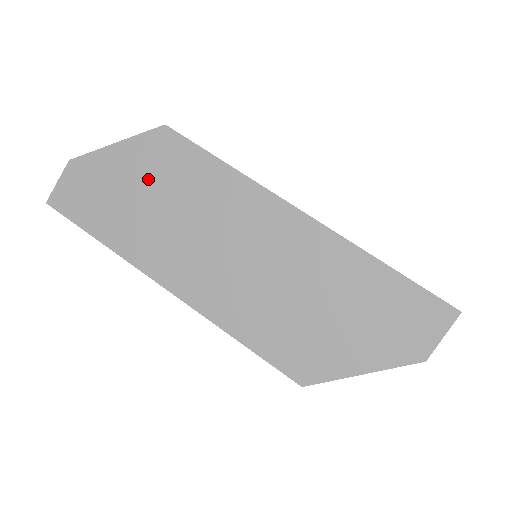
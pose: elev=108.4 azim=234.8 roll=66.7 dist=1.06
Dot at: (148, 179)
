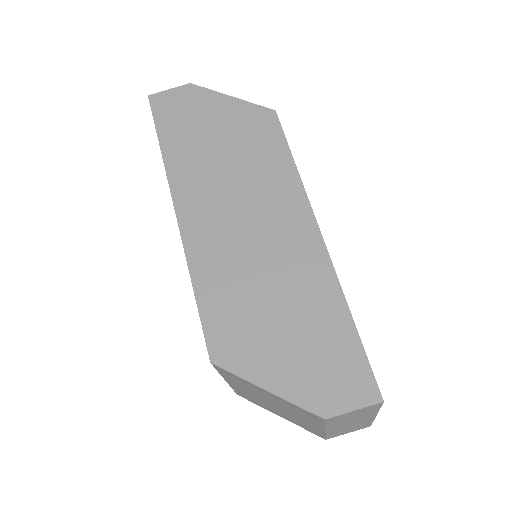
Dot at: (232, 133)
